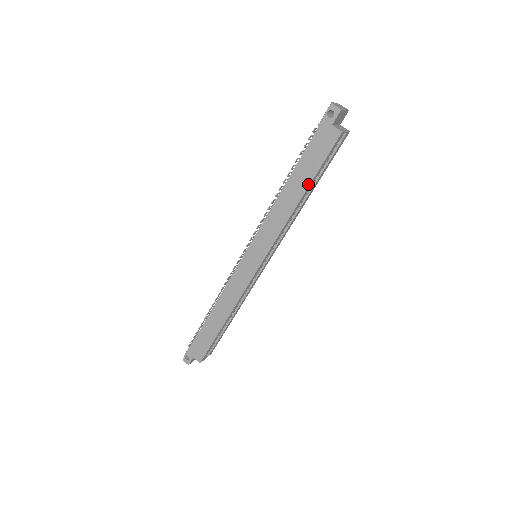
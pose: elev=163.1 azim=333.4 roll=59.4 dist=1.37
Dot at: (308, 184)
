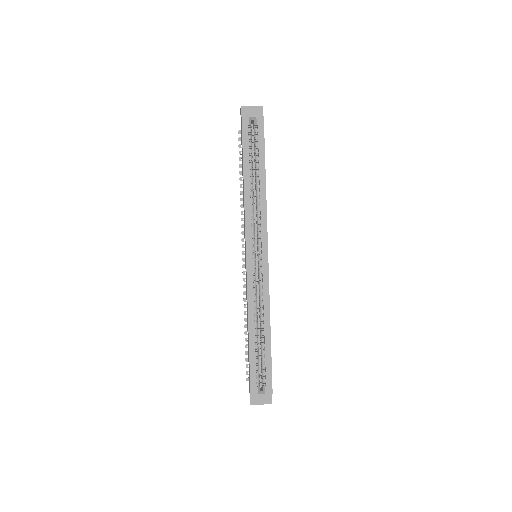
Dot at: (243, 167)
